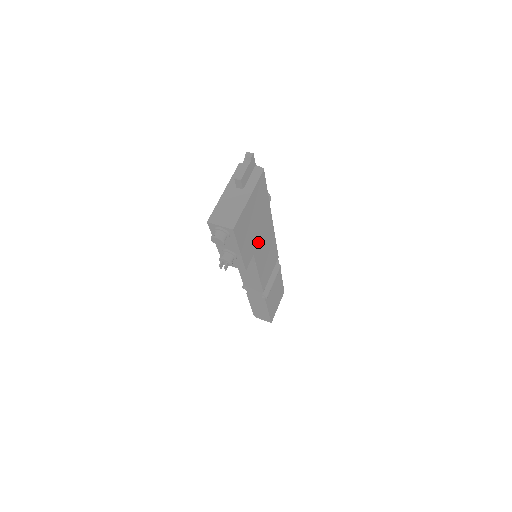
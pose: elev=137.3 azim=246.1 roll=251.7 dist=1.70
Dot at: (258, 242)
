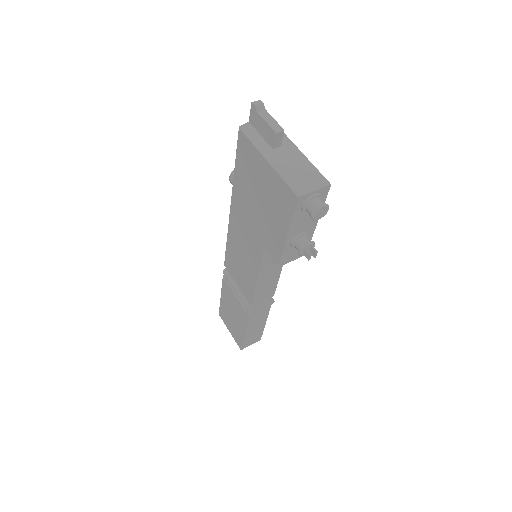
Dot at: occluded
